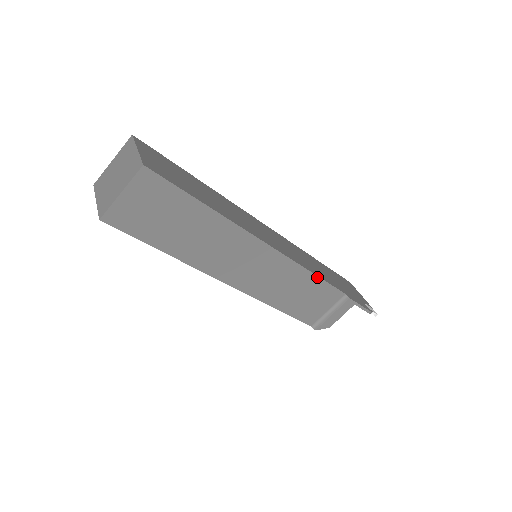
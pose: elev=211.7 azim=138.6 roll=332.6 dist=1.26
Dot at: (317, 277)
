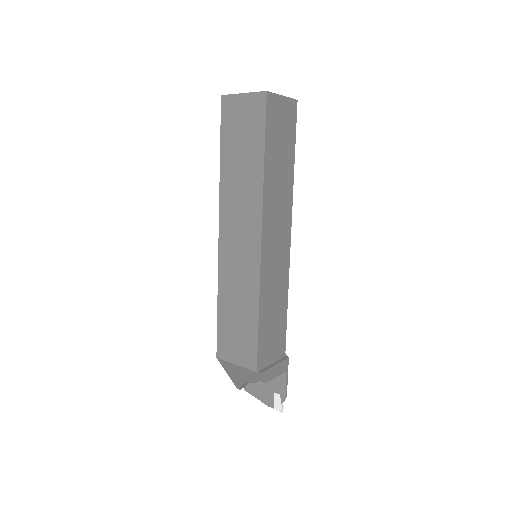
Dot at: (287, 307)
